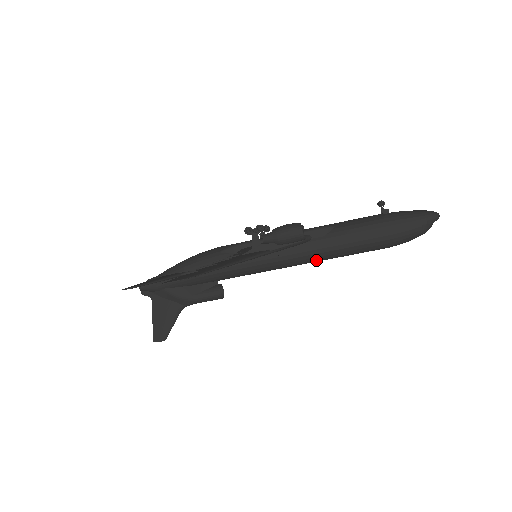
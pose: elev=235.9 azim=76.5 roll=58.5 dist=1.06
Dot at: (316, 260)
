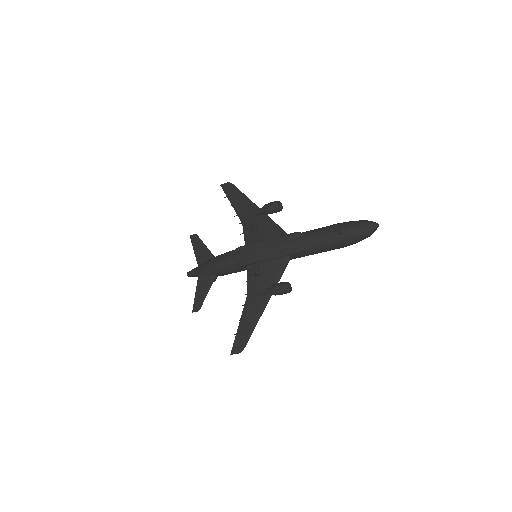
Dot at: occluded
